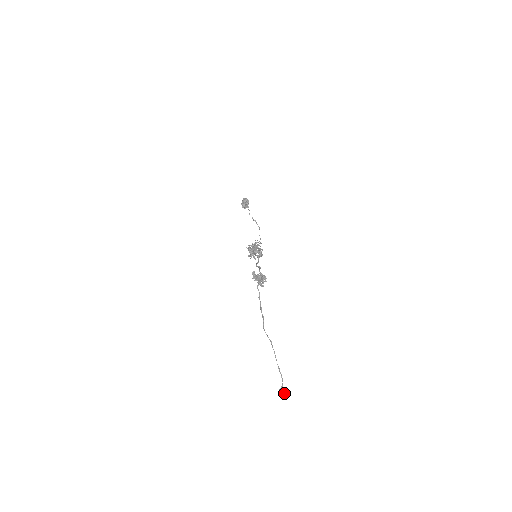
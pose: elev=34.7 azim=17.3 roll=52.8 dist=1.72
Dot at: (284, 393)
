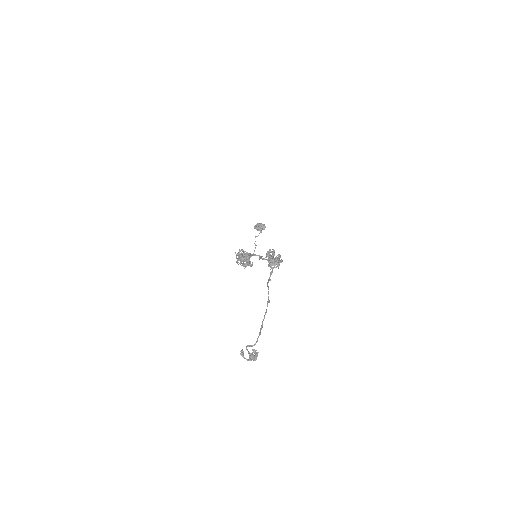
Dot at: (253, 352)
